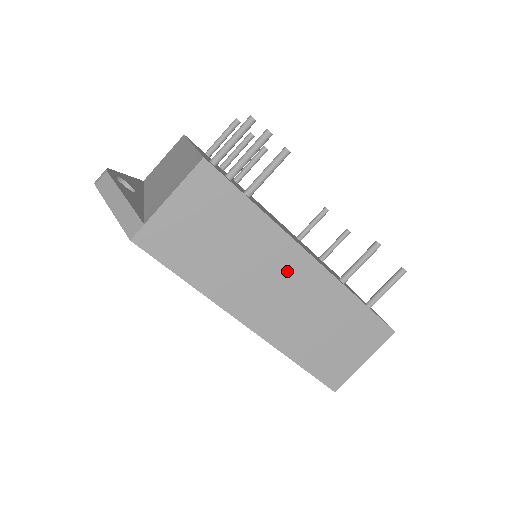
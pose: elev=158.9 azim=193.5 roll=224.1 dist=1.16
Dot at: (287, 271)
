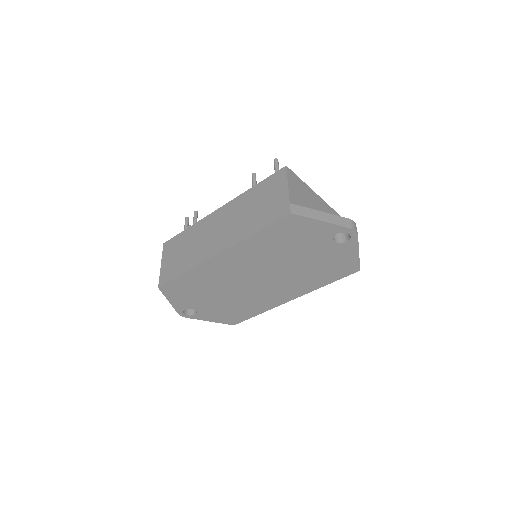
Dot at: (215, 223)
